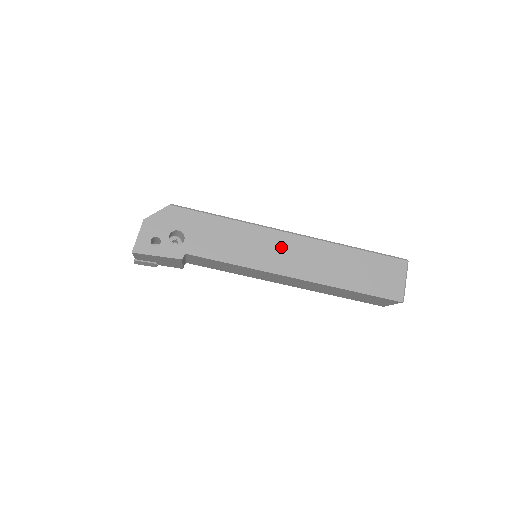
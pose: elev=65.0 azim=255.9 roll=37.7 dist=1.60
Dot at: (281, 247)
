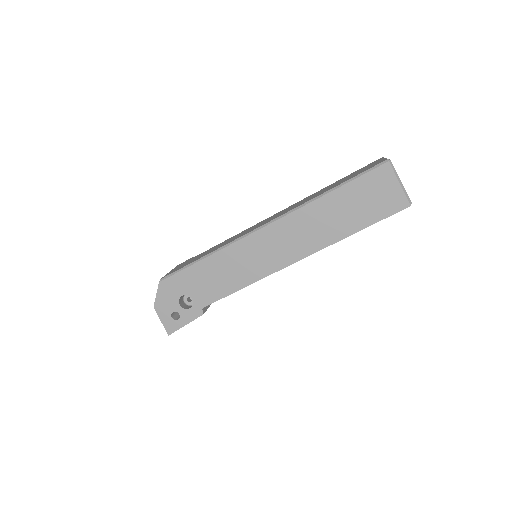
Dot at: (265, 245)
